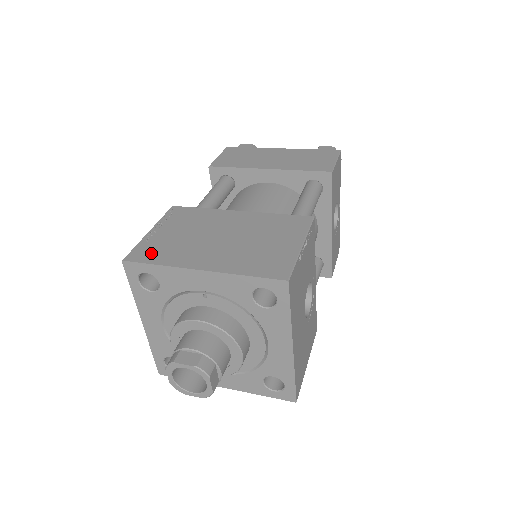
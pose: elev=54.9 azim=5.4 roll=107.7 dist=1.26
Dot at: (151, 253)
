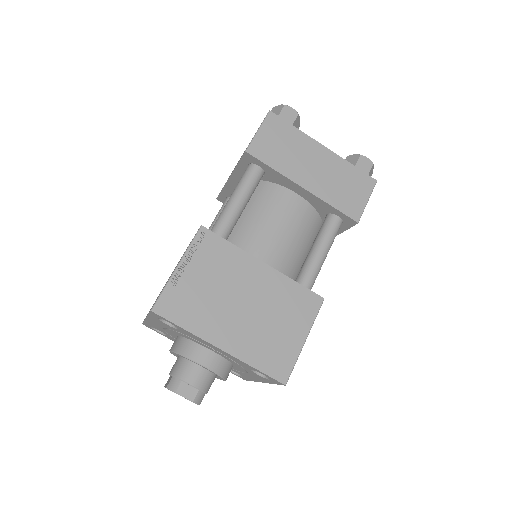
Dot at: (178, 308)
